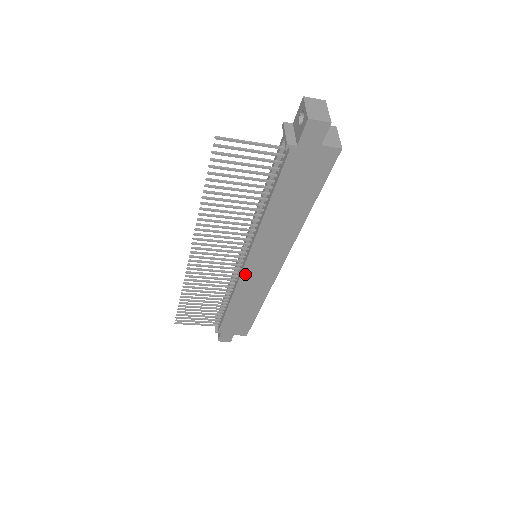
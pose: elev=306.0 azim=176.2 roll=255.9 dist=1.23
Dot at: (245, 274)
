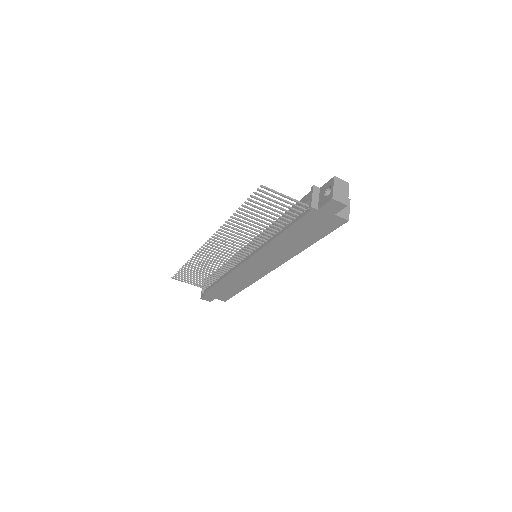
Dot at: (243, 266)
